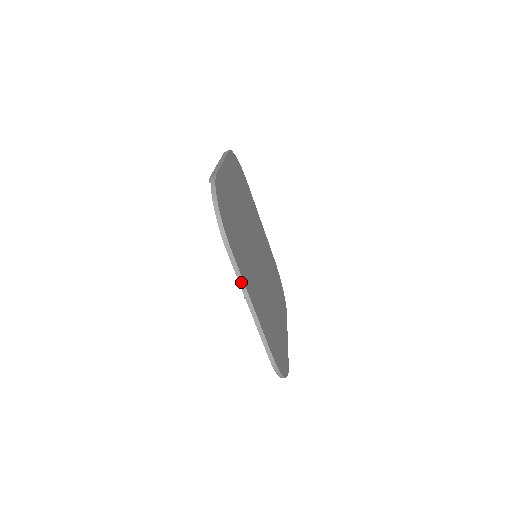
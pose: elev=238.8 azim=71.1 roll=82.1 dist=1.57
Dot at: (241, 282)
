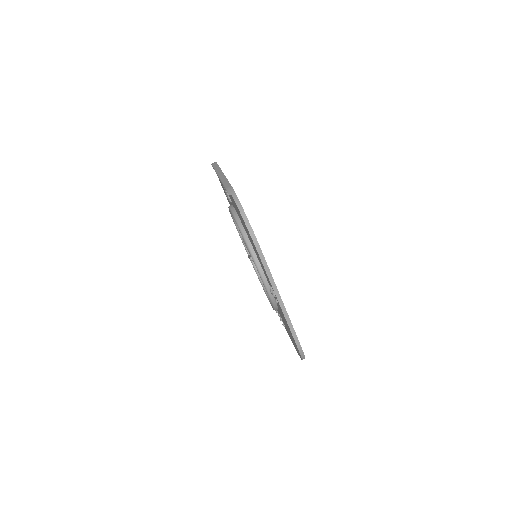
Dot at: (271, 279)
